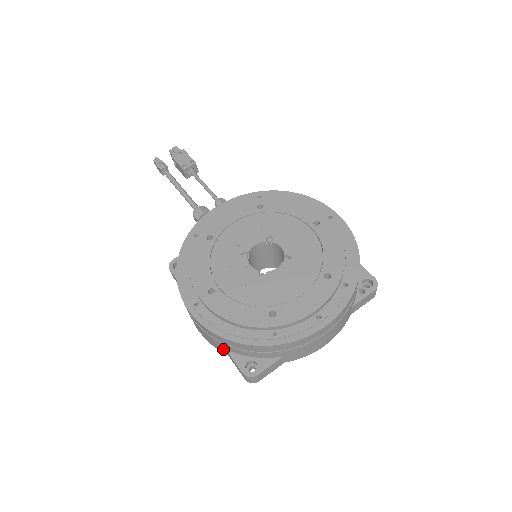
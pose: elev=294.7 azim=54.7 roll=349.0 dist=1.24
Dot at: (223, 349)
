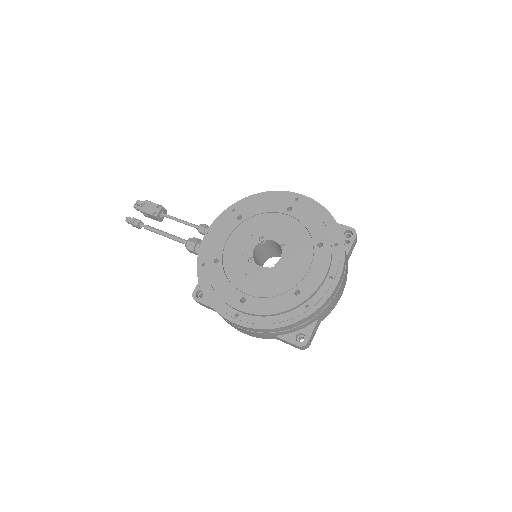
Dot at: (272, 337)
